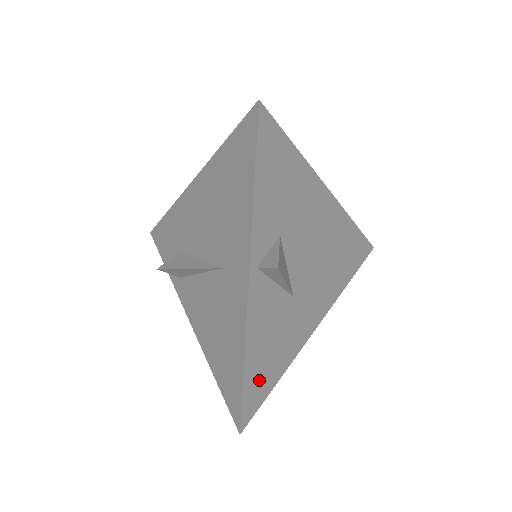
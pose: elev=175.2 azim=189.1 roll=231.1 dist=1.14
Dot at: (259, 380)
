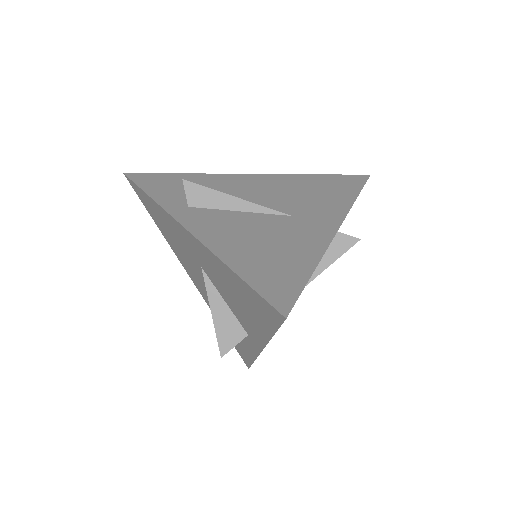
Dot at: occluded
